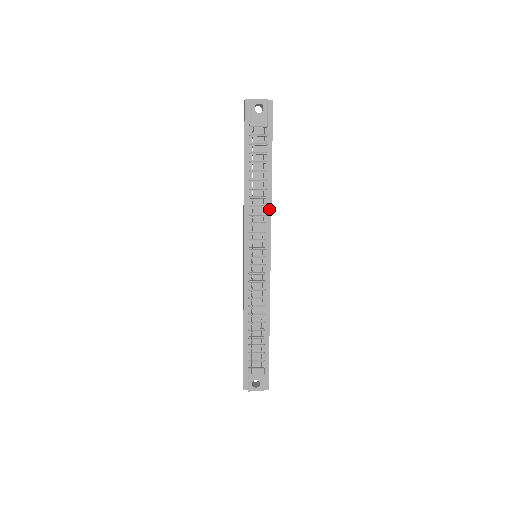
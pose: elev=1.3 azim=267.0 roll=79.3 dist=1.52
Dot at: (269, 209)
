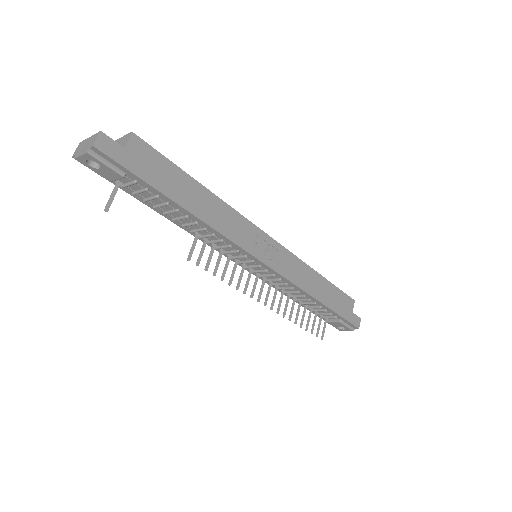
Dot at: (220, 235)
